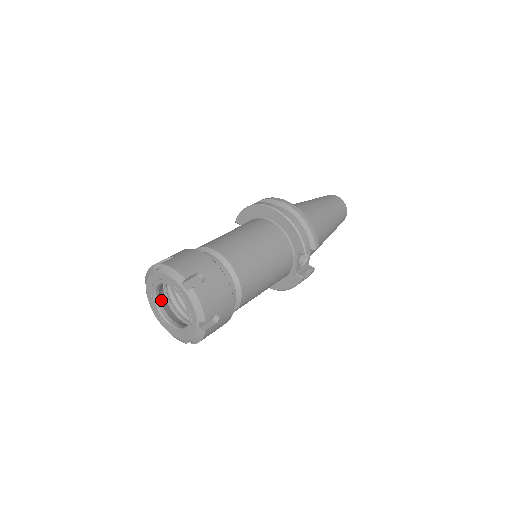
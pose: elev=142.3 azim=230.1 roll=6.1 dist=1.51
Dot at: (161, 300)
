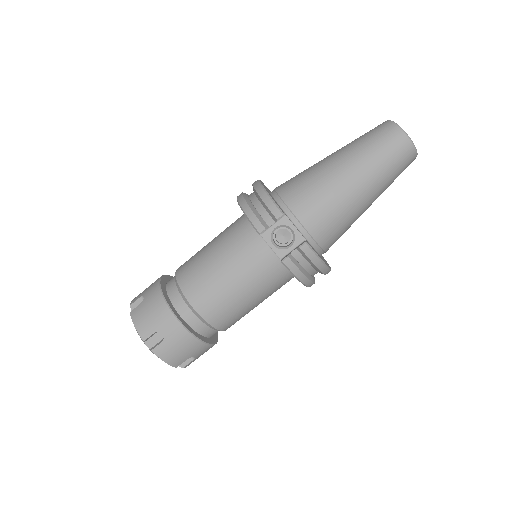
Dot at: occluded
